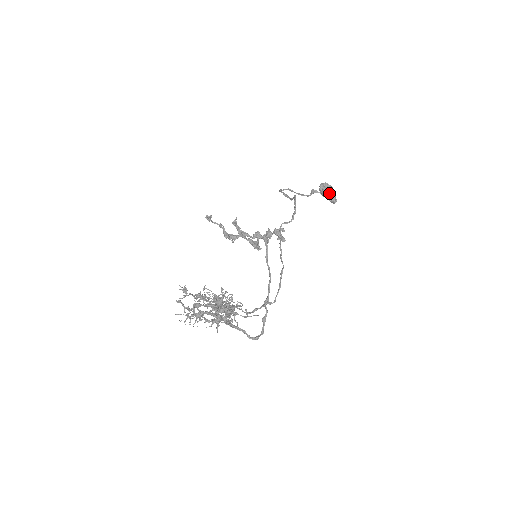
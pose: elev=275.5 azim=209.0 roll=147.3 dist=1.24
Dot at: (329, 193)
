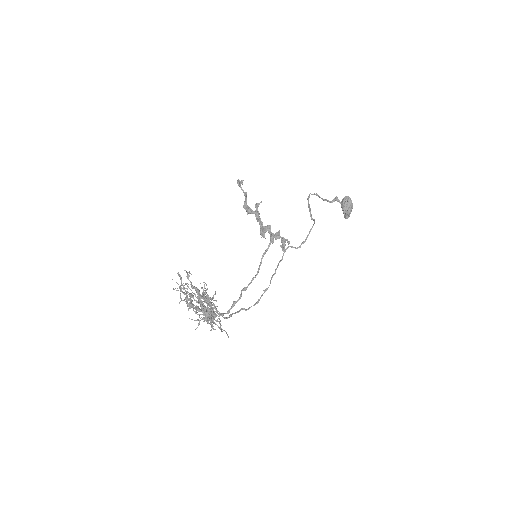
Dot at: (347, 210)
